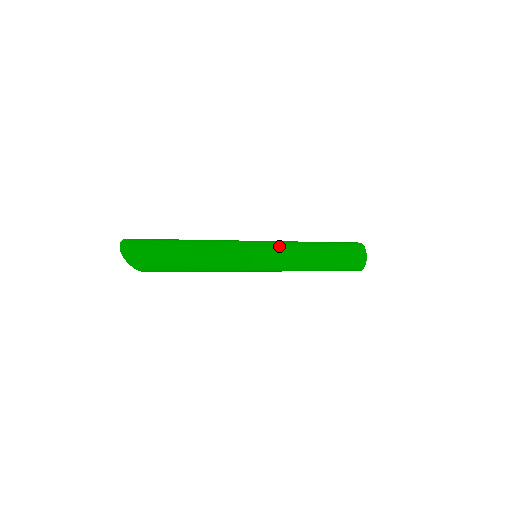
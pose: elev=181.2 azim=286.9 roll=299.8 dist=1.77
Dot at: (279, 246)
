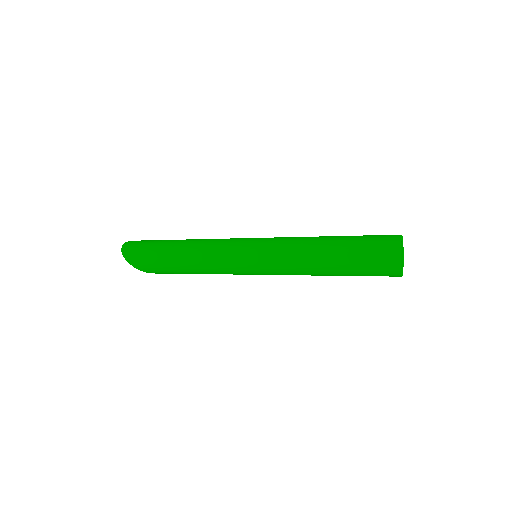
Dot at: (275, 240)
